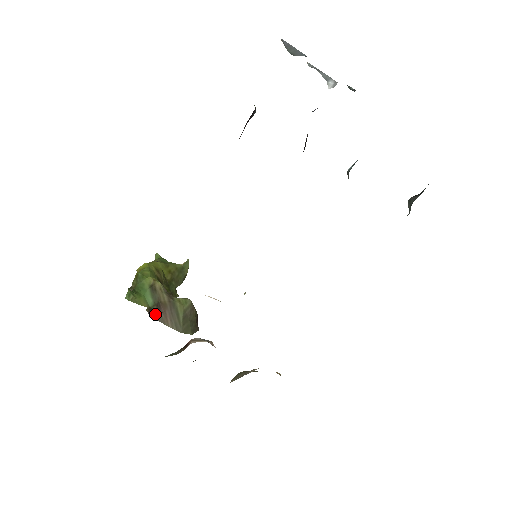
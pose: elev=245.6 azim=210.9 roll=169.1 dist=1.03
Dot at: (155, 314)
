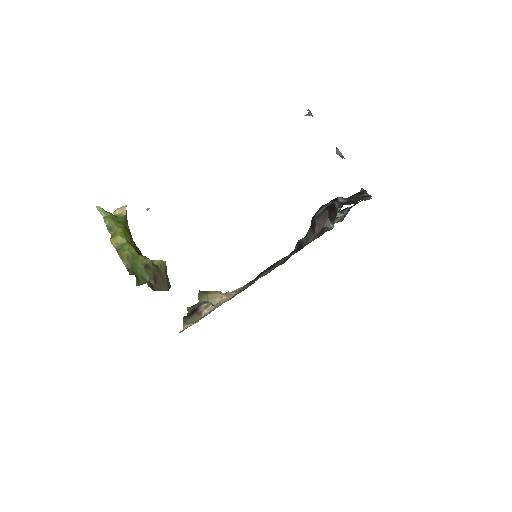
Dot at: (155, 287)
